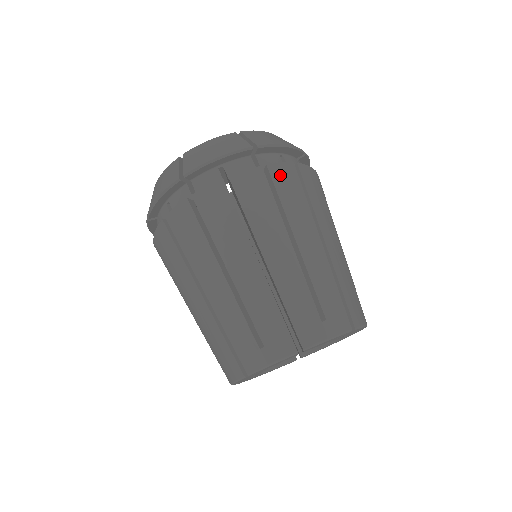
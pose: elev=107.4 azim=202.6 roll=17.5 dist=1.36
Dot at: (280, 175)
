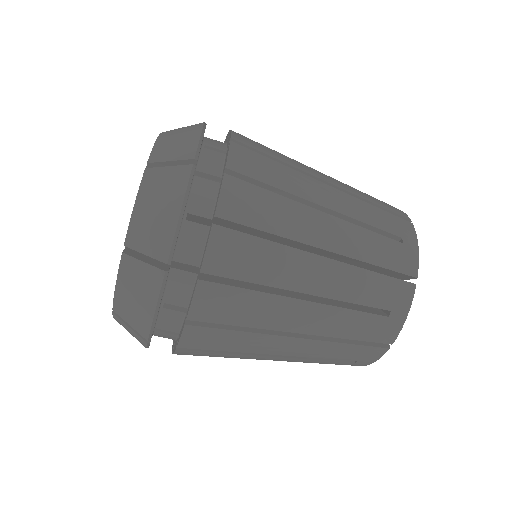
Dot at: (243, 164)
